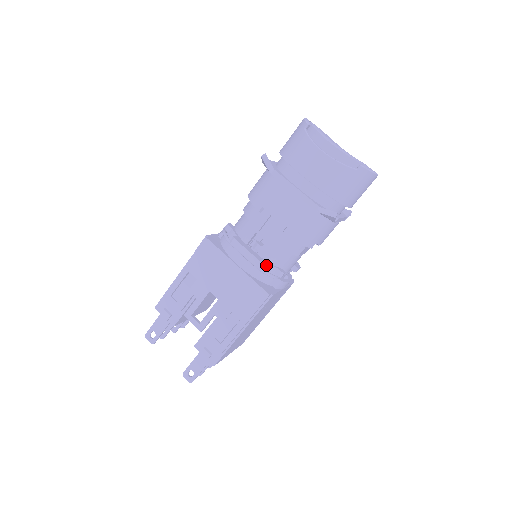
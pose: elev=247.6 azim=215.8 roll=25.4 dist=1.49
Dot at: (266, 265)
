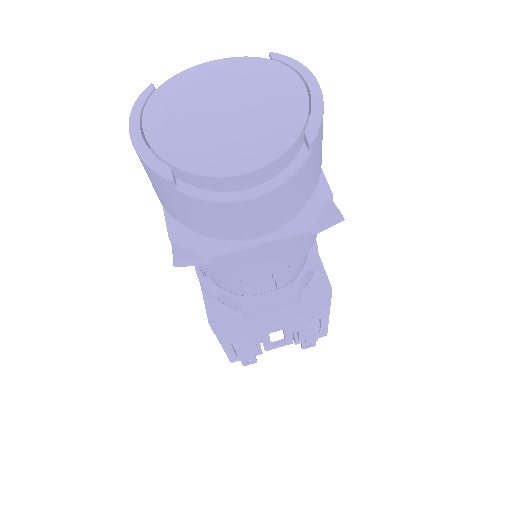
Dot at: (298, 284)
